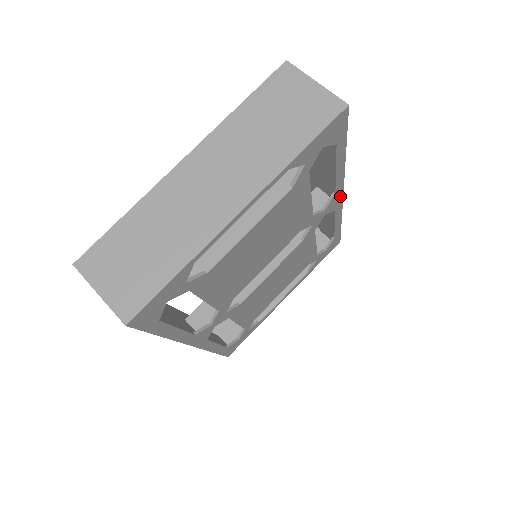
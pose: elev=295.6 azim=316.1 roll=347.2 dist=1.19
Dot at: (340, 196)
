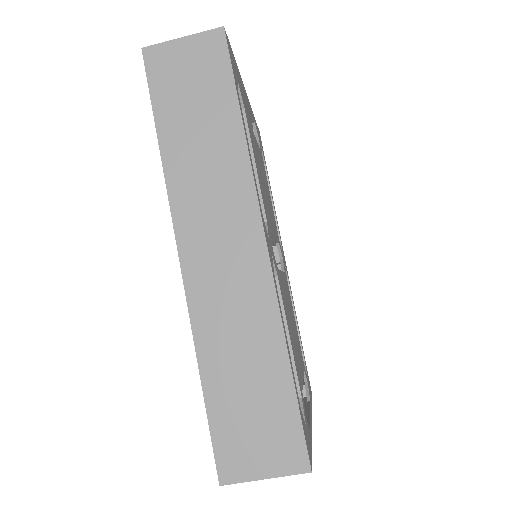
Dot at: (267, 247)
